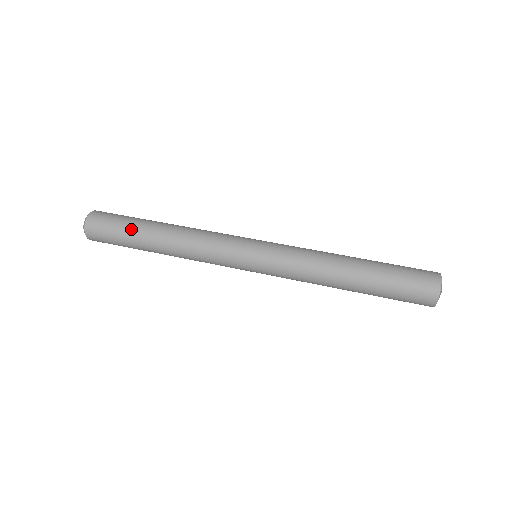
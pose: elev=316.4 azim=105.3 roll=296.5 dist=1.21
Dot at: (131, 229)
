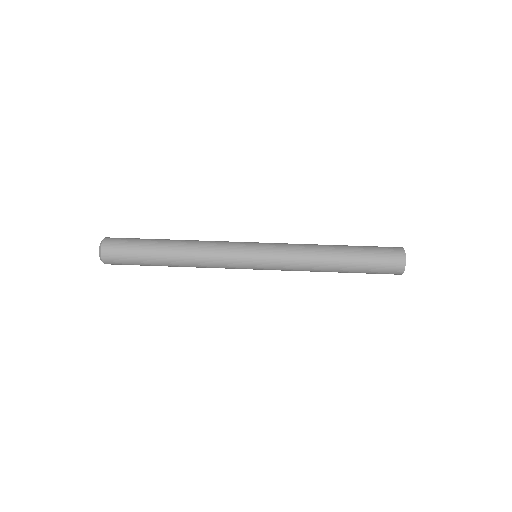
Dot at: (145, 258)
